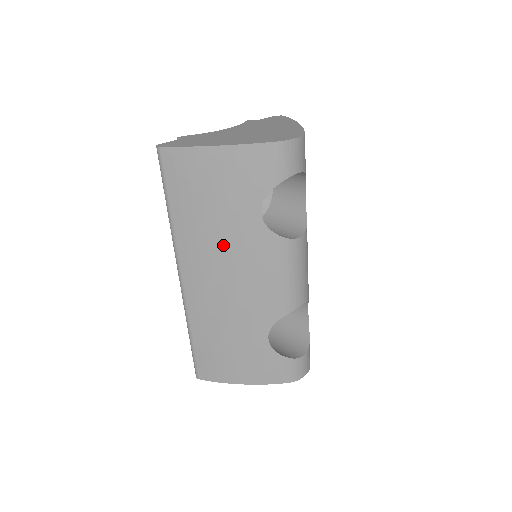
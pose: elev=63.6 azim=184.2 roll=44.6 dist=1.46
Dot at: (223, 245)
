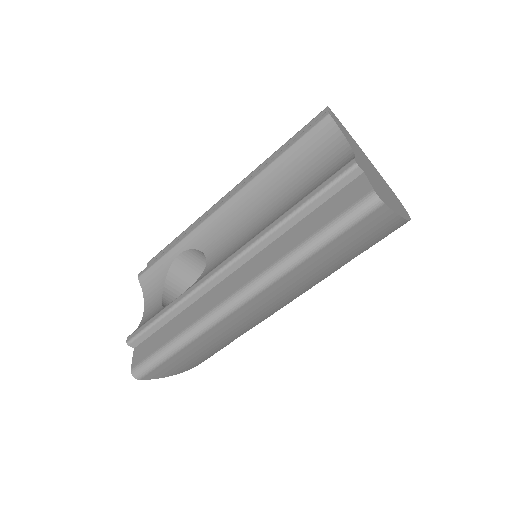
Dot at: (309, 282)
